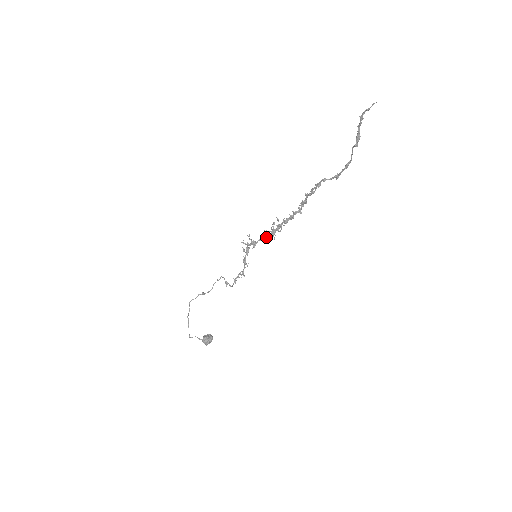
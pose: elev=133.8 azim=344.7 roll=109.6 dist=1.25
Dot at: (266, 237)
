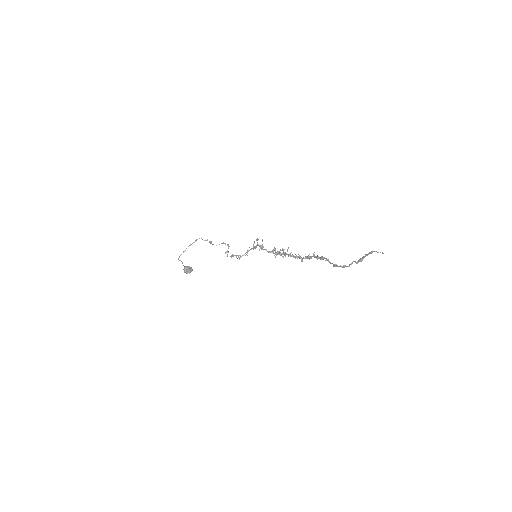
Dot at: (271, 252)
